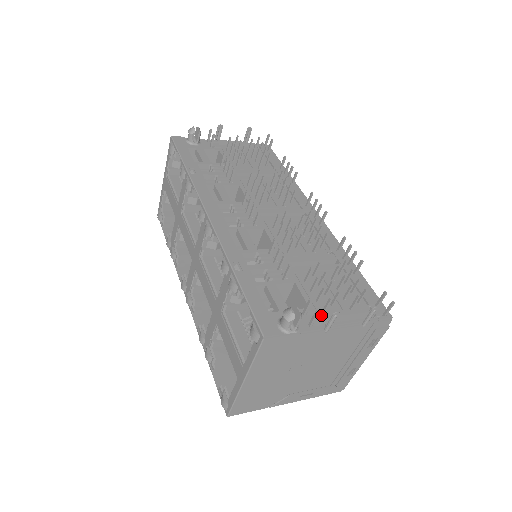
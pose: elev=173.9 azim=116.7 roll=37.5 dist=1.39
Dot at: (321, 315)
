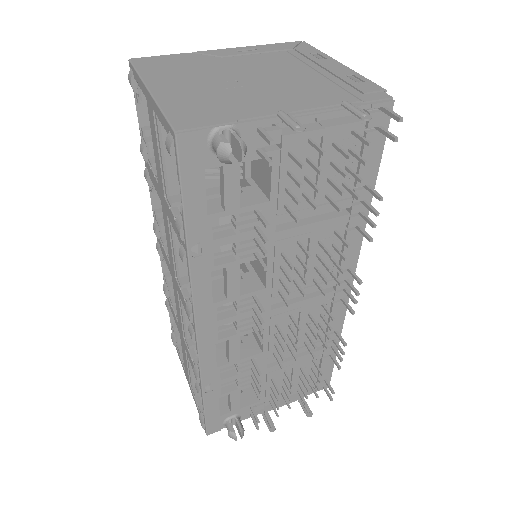
Dot at: (266, 404)
